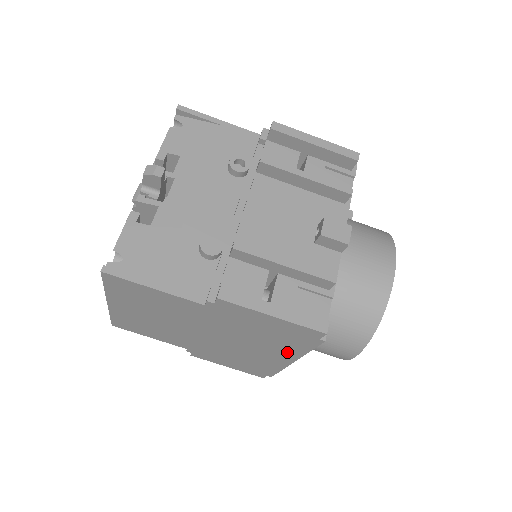
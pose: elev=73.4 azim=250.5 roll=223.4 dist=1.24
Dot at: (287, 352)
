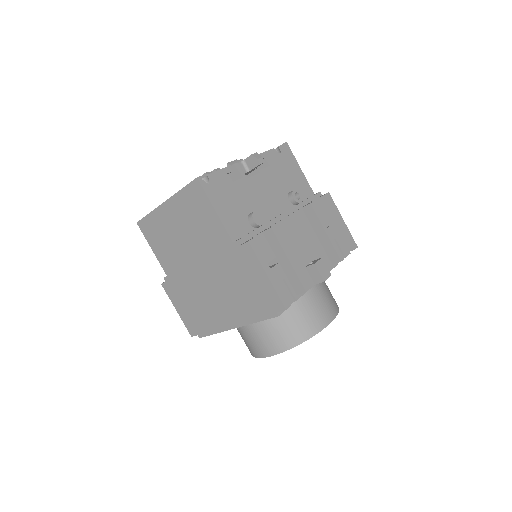
Dot at: (241, 315)
